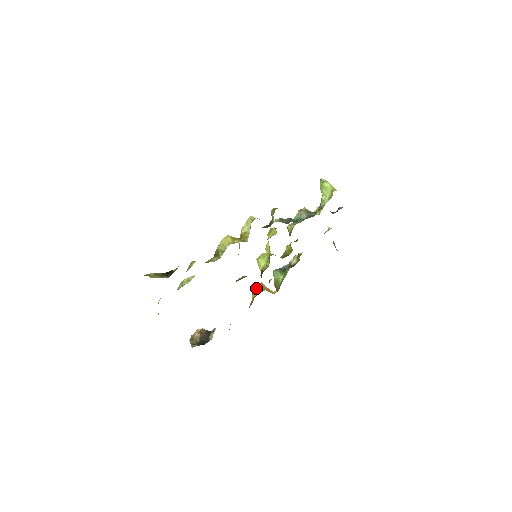
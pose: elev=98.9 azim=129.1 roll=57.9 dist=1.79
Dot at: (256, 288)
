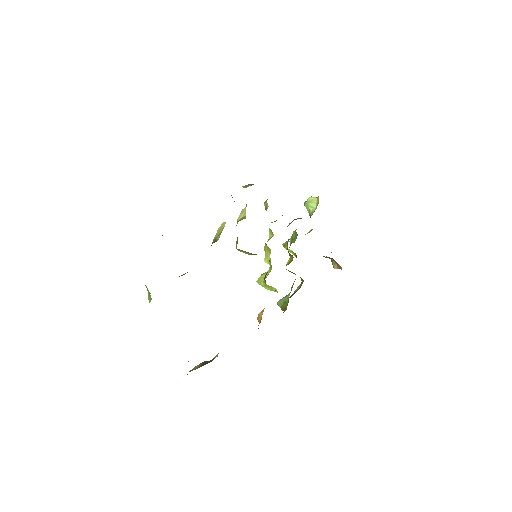
Dot at: occluded
